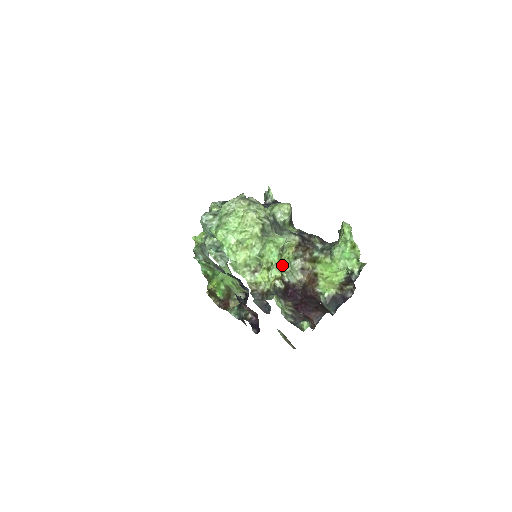
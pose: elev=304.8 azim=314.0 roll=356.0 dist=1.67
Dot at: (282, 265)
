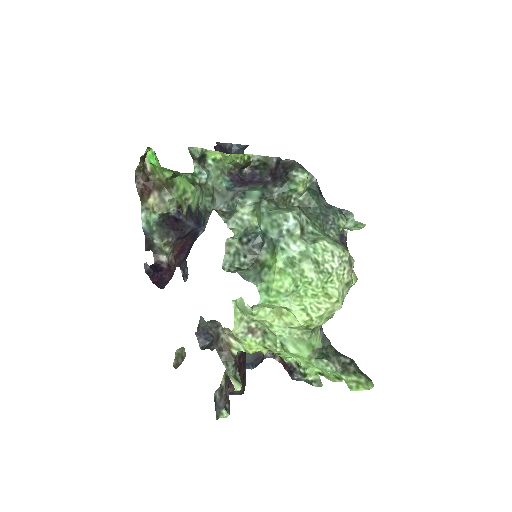
Dot at: occluded
